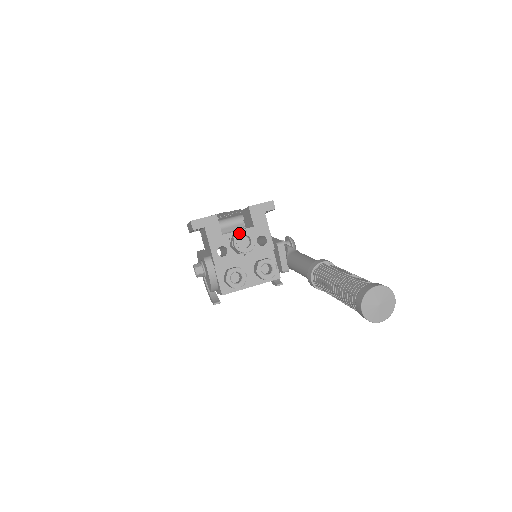
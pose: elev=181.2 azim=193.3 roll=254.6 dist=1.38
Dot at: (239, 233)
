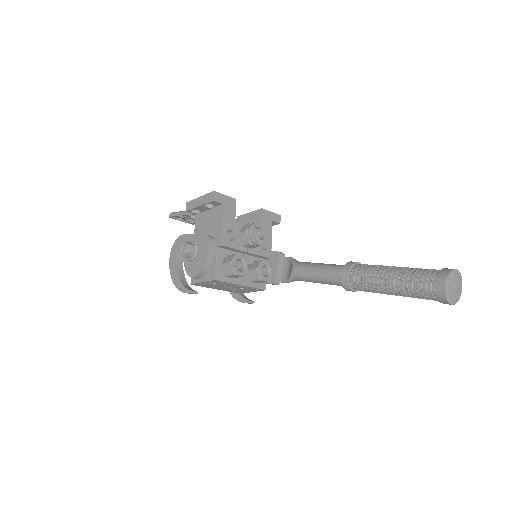
Dot at: (257, 223)
